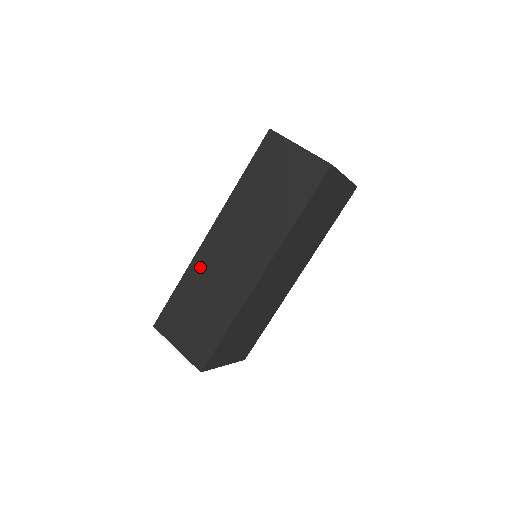
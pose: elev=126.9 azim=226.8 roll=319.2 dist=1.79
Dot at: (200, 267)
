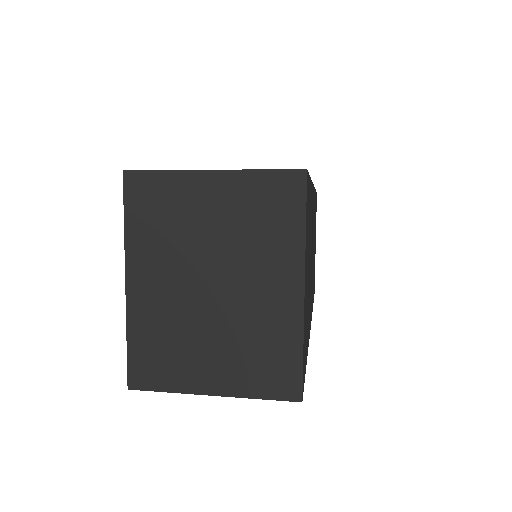
Dot at: occluded
